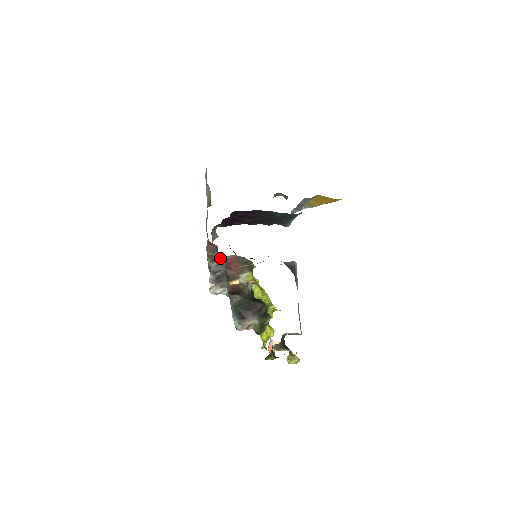
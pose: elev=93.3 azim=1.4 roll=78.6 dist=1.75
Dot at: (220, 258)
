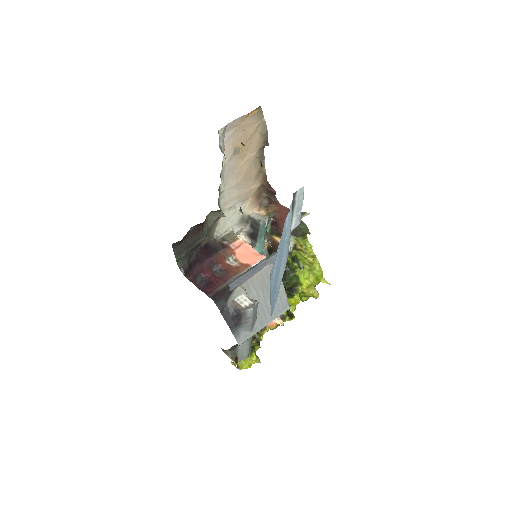
Dot at: (277, 204)
